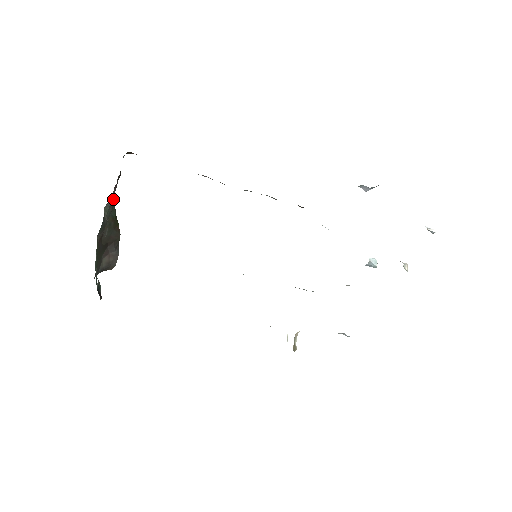
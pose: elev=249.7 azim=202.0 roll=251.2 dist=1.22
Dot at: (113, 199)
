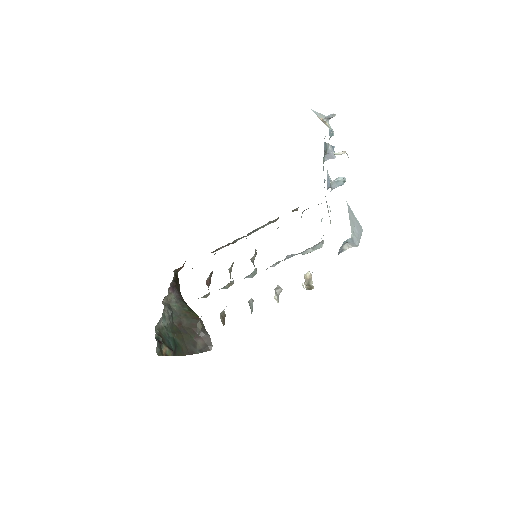
Dot at: (180, 300)
